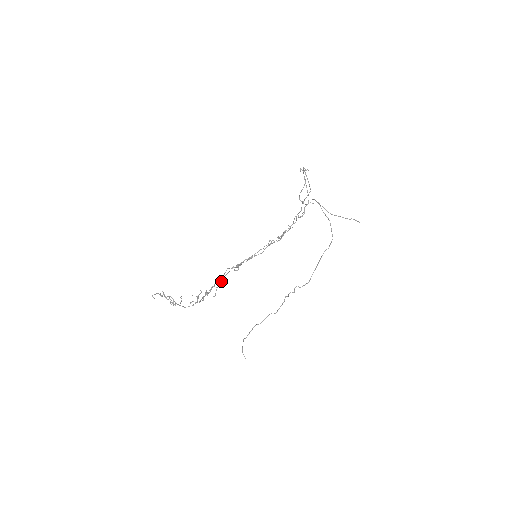
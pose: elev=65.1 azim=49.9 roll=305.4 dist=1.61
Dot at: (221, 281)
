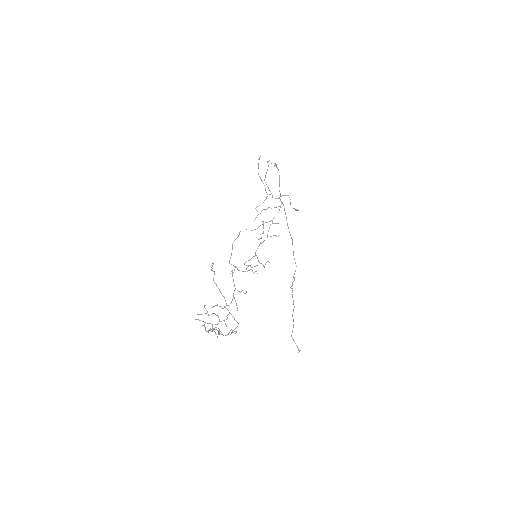
Dot at: occluded
